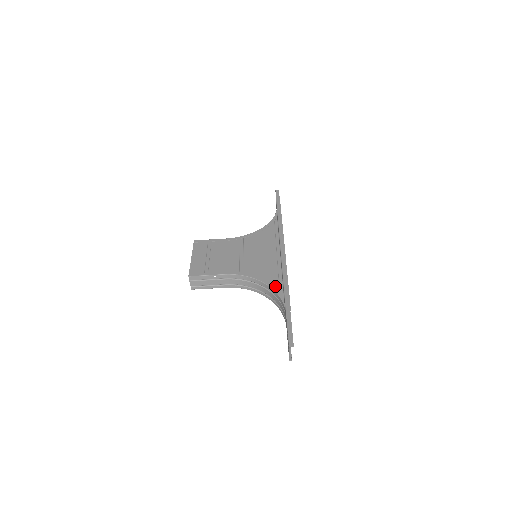
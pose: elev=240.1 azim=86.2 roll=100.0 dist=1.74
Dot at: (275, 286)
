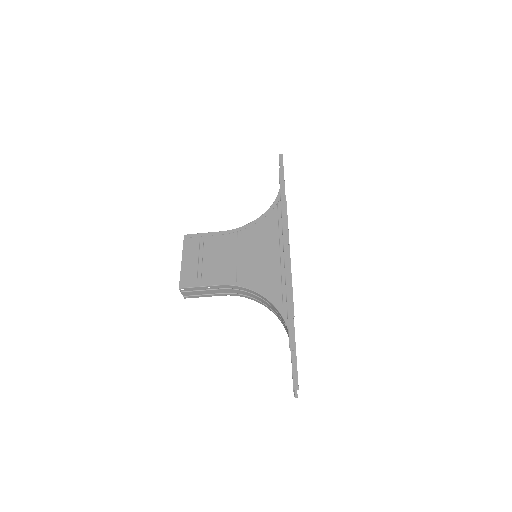
Dot at: (278, 302)
